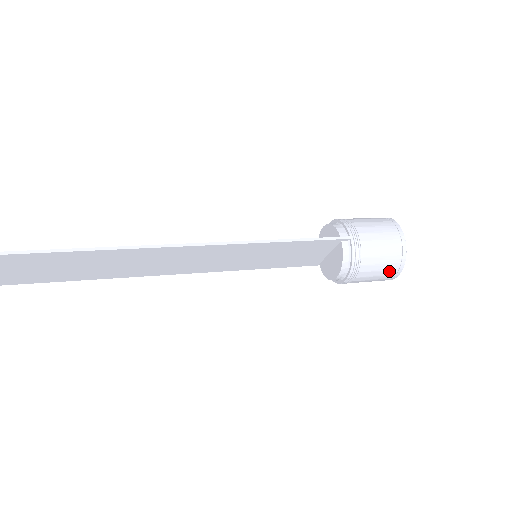
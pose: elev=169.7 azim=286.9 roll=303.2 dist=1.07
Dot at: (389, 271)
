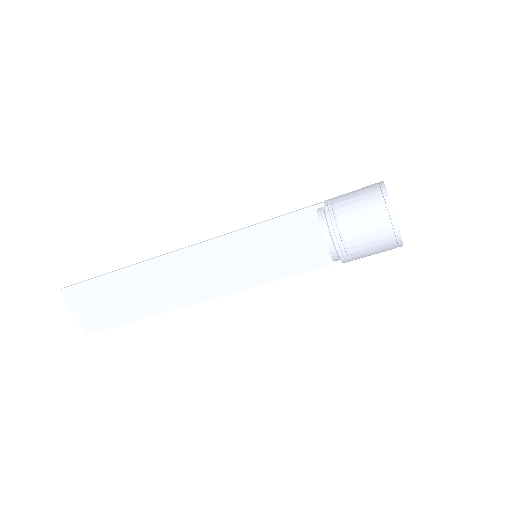
Dot at: (376, 215)
